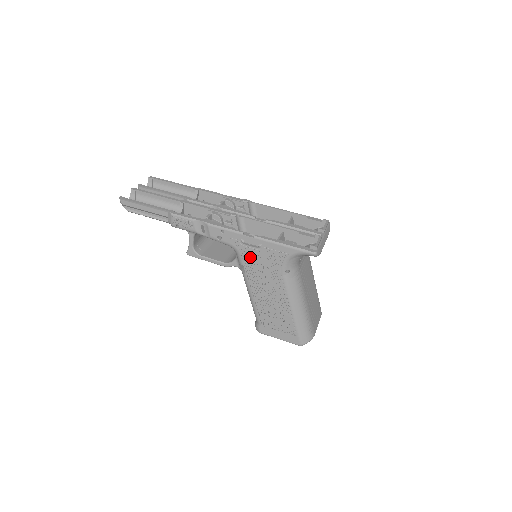
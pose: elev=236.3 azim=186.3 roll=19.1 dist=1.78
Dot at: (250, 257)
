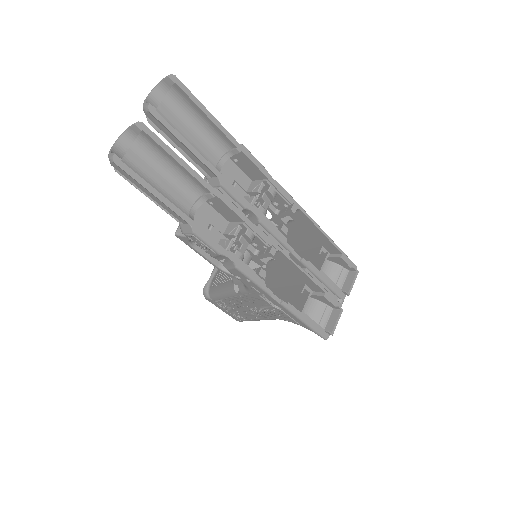
Dot at: (257, 300)
